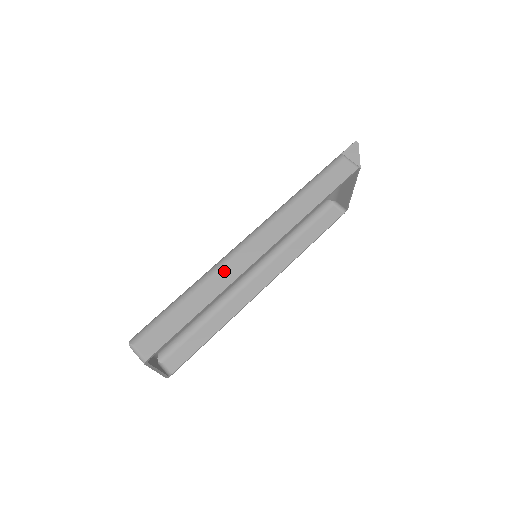
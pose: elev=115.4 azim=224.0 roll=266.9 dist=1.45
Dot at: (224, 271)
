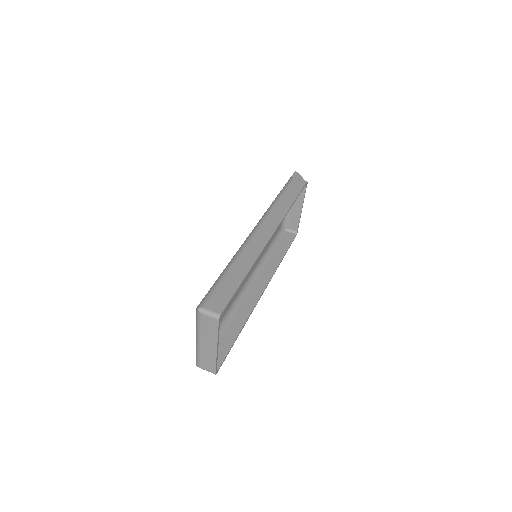
Dot at: (250, 248)
